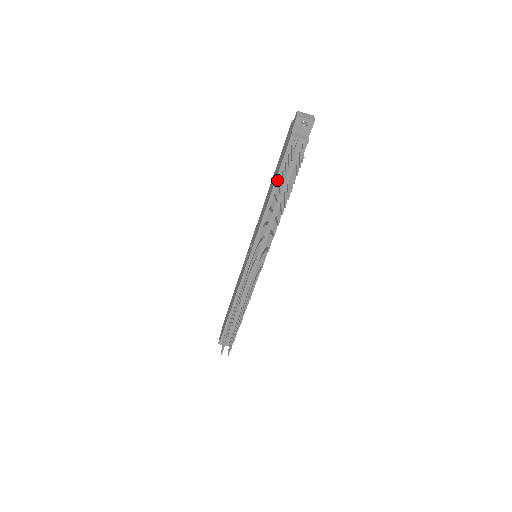
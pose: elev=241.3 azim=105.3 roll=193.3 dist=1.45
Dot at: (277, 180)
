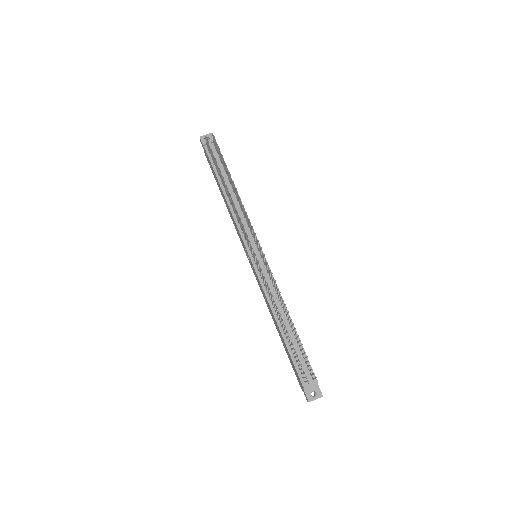
Dot at: (218, 178)
